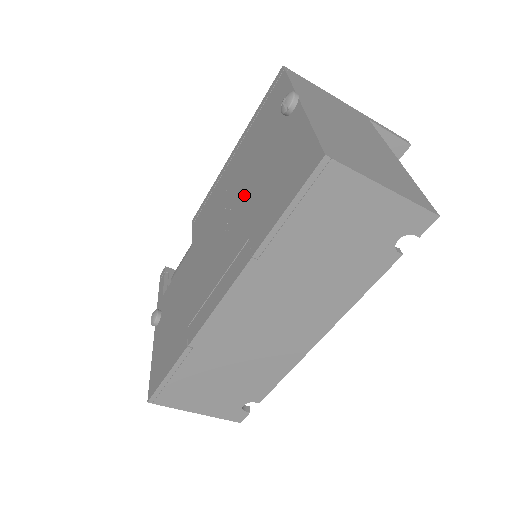
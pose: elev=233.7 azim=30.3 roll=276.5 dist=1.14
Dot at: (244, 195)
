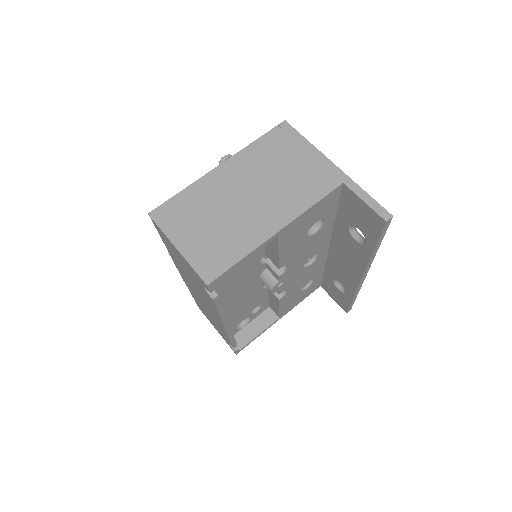
Dot at: occluded
